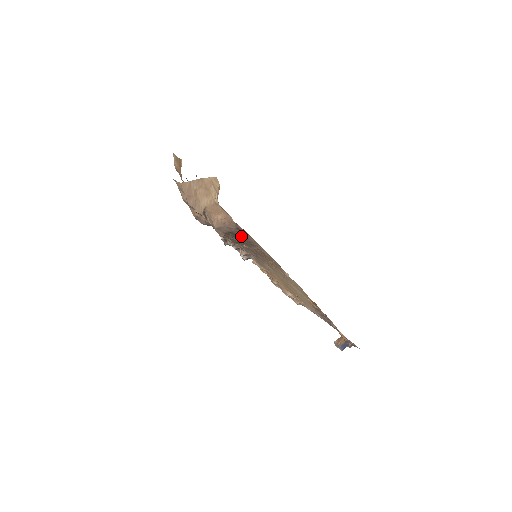
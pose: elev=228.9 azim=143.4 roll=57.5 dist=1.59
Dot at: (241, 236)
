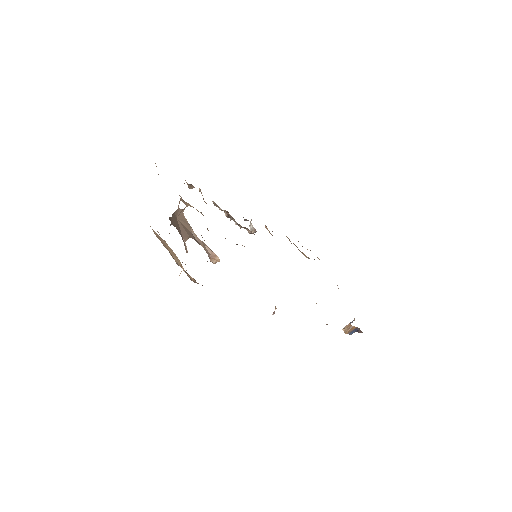
Dot at: occluded
